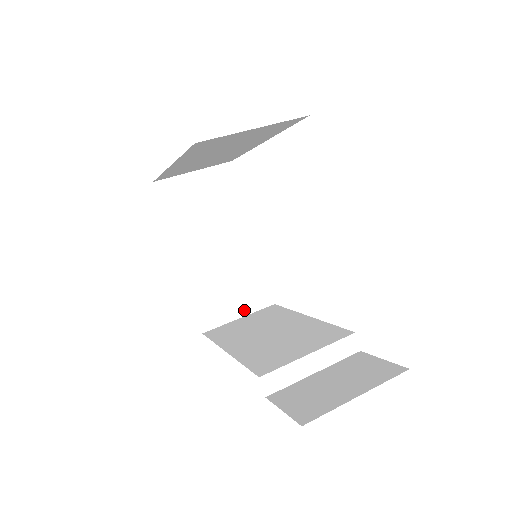
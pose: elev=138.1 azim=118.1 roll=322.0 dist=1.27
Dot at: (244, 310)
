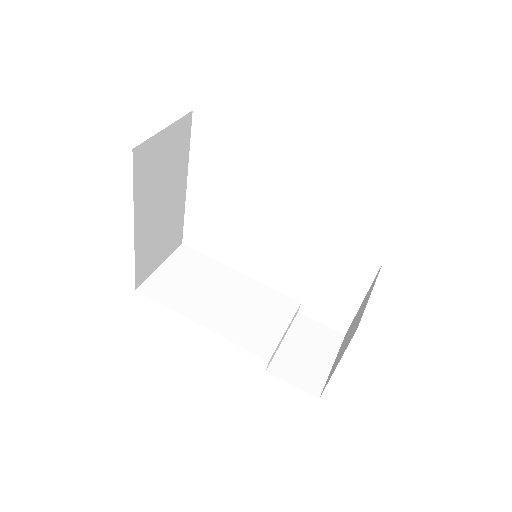
Dot at: (164, 257)
